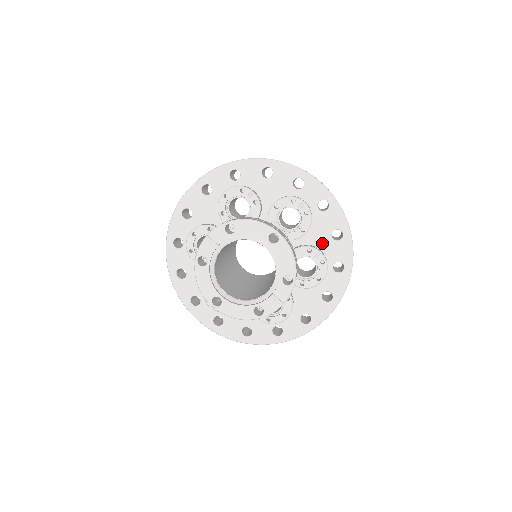
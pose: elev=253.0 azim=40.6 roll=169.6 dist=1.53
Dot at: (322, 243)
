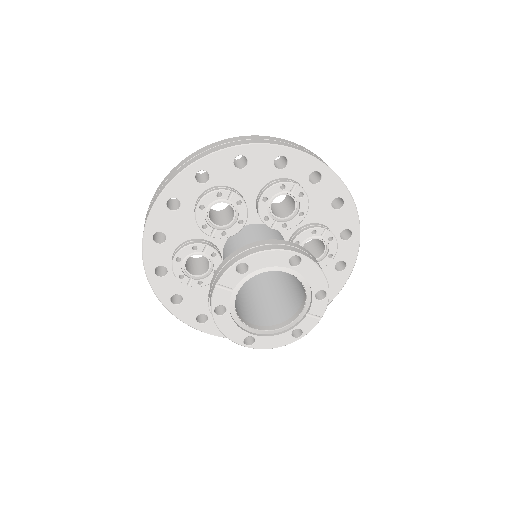
Dot at: (323, 217)
